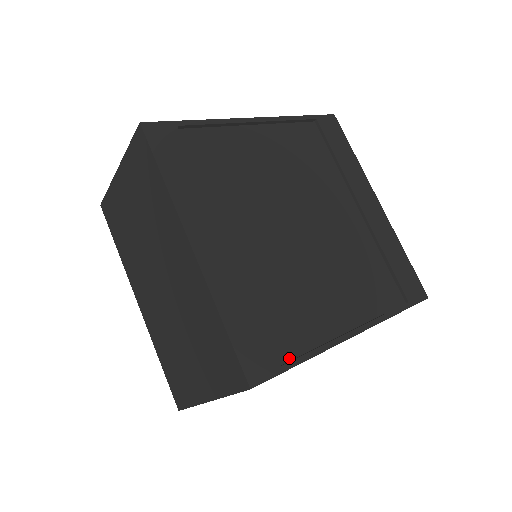
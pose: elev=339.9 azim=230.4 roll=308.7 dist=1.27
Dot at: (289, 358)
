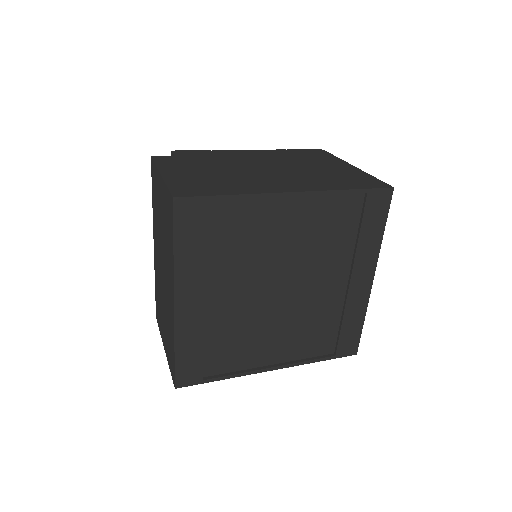
Dot at: (213, 374)
